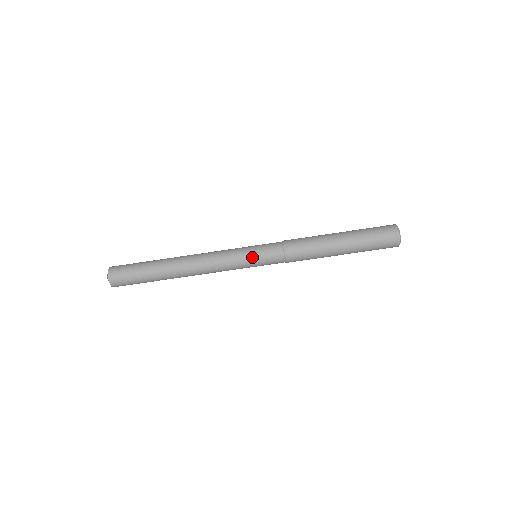
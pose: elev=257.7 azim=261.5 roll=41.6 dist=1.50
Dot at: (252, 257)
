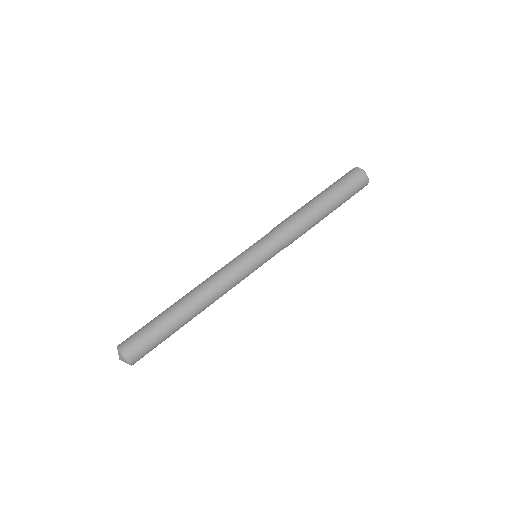
Dot at: (248, 249)
